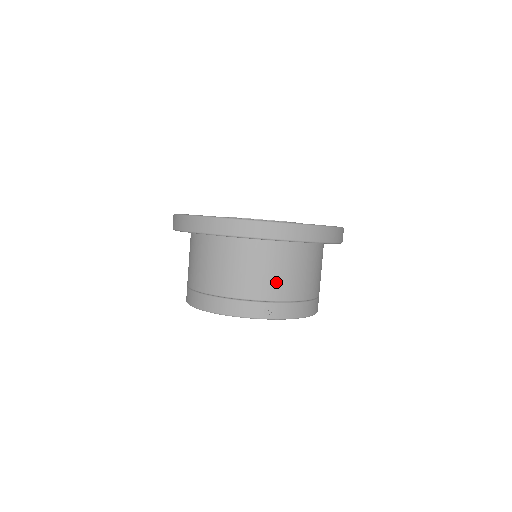
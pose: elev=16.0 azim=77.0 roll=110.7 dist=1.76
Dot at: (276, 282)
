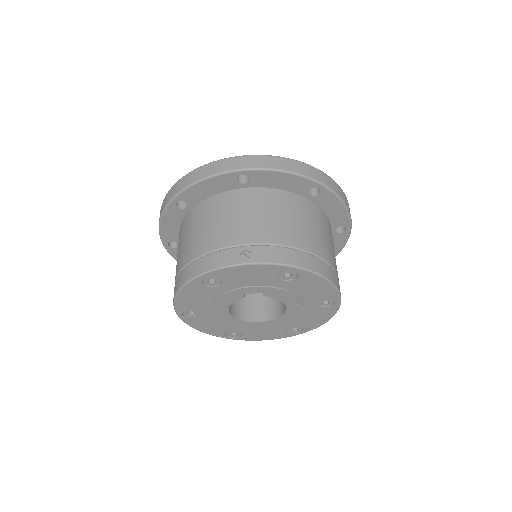
Dot at: (252, 225)
